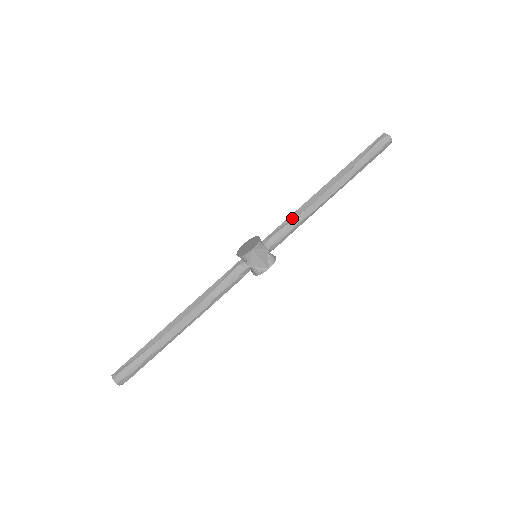
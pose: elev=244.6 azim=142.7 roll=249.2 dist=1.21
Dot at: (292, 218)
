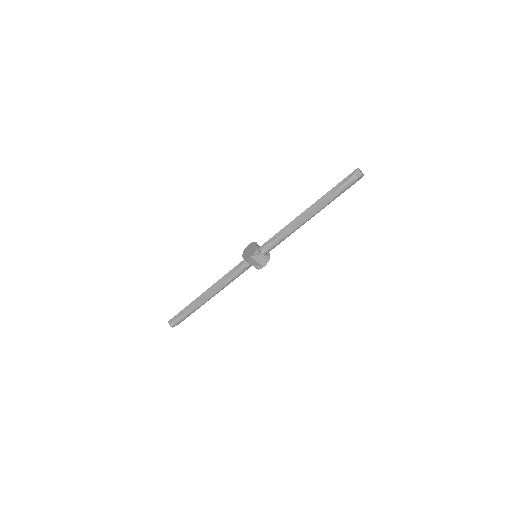
Dot at: (281, 233)
